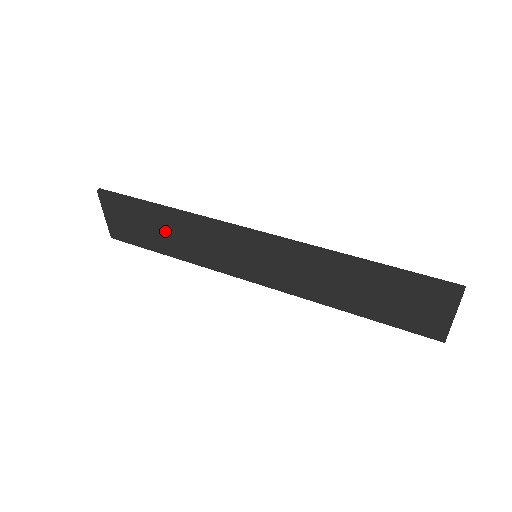
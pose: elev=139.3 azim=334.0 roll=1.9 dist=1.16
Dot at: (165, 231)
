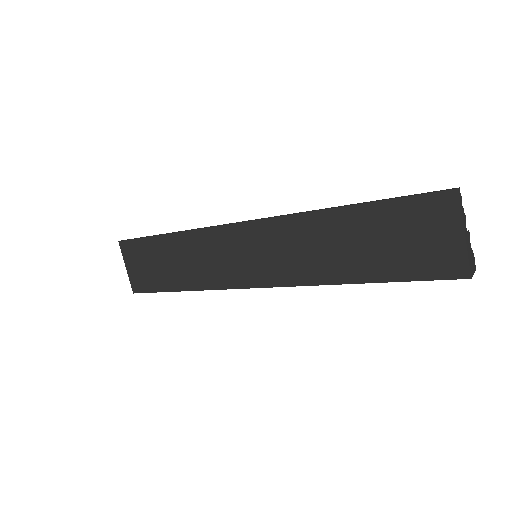
Dot at: (174, 261)
